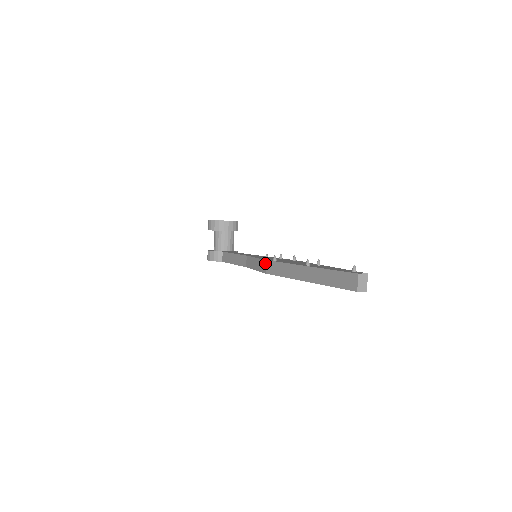
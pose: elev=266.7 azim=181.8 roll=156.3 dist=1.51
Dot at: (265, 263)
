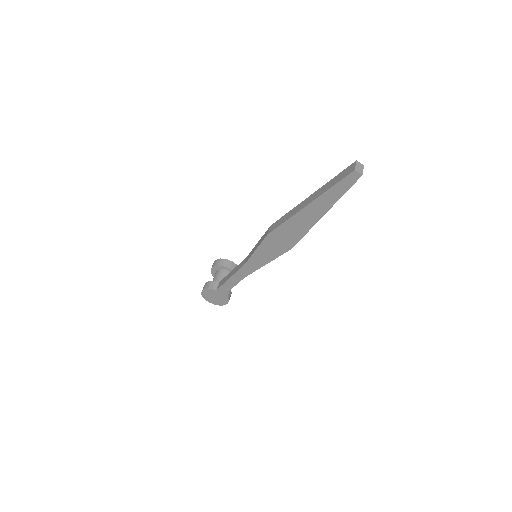
Dot at: (269, 228)
